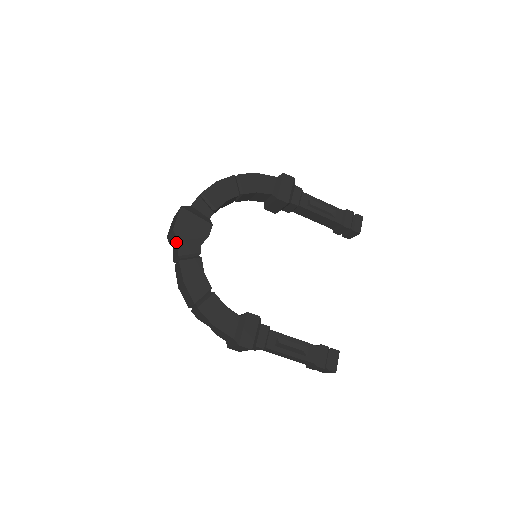
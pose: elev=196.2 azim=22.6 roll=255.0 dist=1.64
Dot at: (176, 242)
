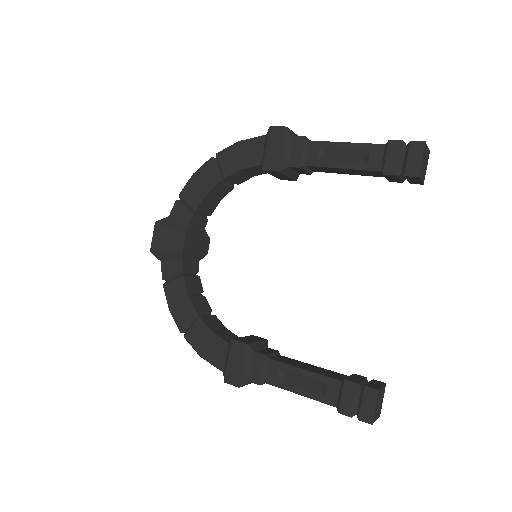
Dot at: occluded
